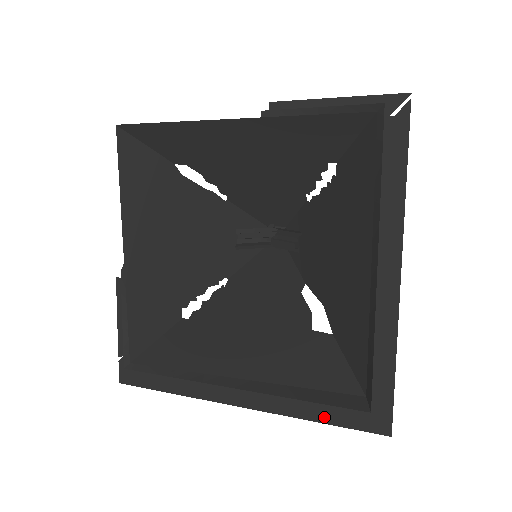
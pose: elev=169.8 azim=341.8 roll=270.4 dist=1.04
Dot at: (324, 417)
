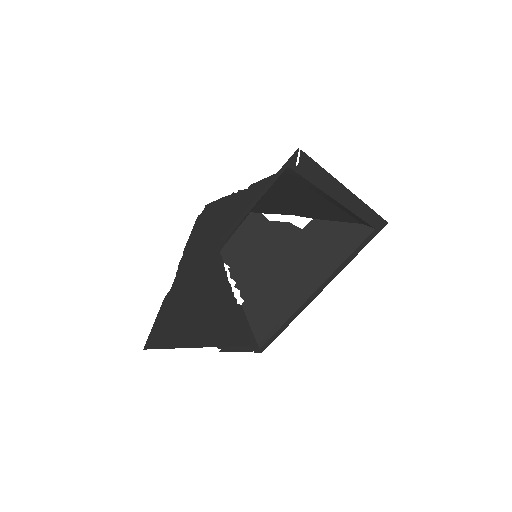
Dot at: (358, 251)
